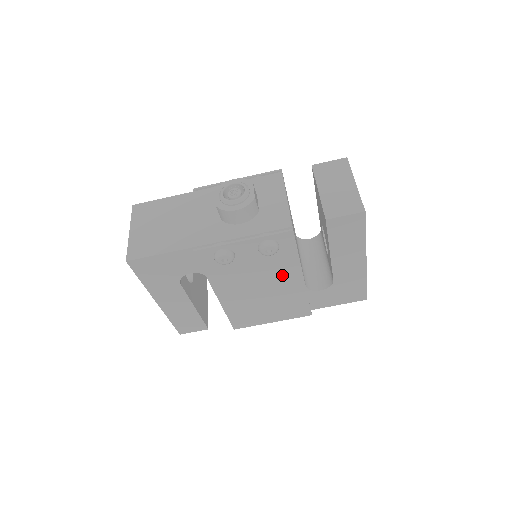
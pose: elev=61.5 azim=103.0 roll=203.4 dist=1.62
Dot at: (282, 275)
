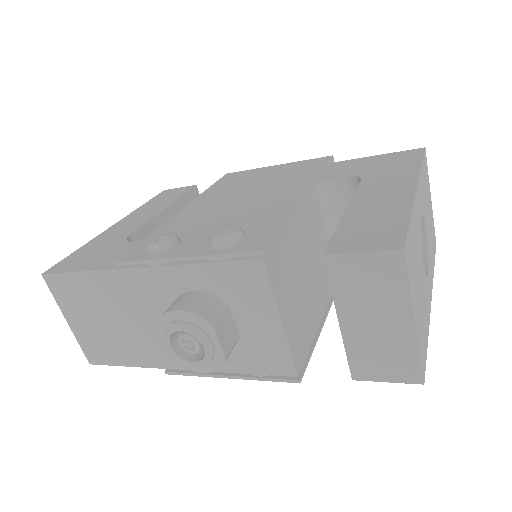
Dot at: occluded
